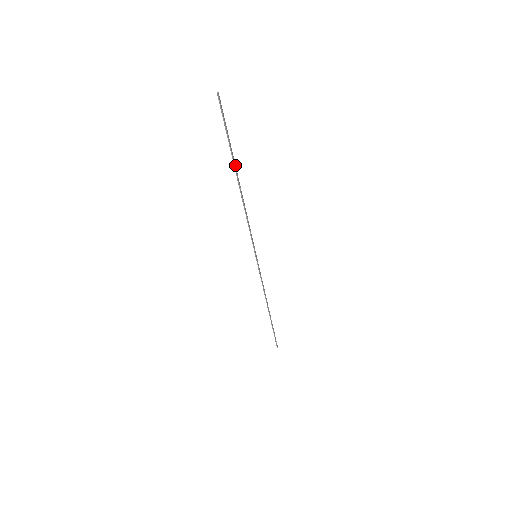
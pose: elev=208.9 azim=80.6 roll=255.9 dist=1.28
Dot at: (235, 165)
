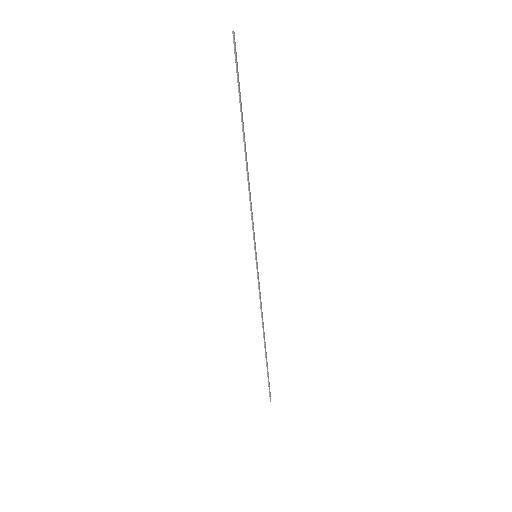
Dot at: (243, 126)
